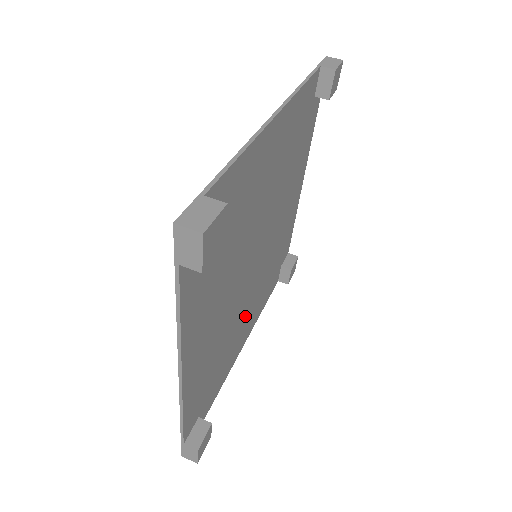
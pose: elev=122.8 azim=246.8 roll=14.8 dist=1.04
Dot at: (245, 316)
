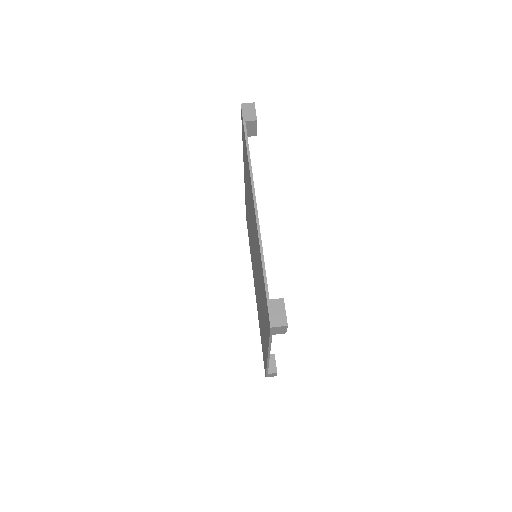
Dot at: occluded
